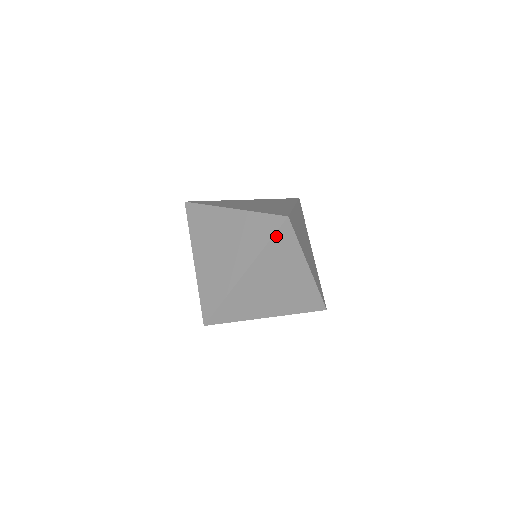
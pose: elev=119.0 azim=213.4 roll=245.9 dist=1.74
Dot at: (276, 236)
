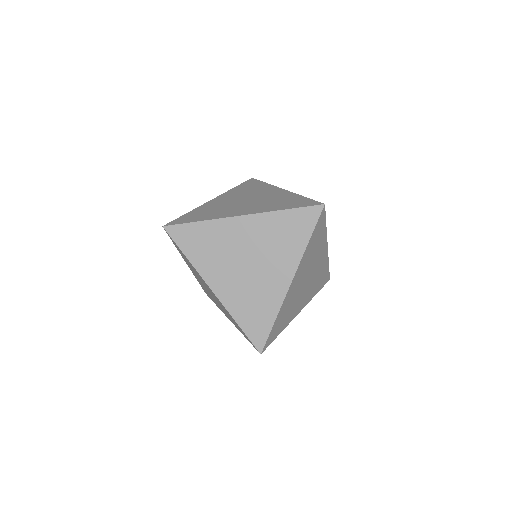
Dot at: (299, 211)
